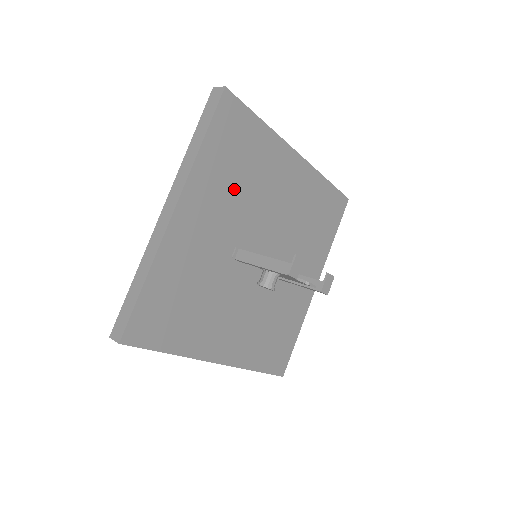
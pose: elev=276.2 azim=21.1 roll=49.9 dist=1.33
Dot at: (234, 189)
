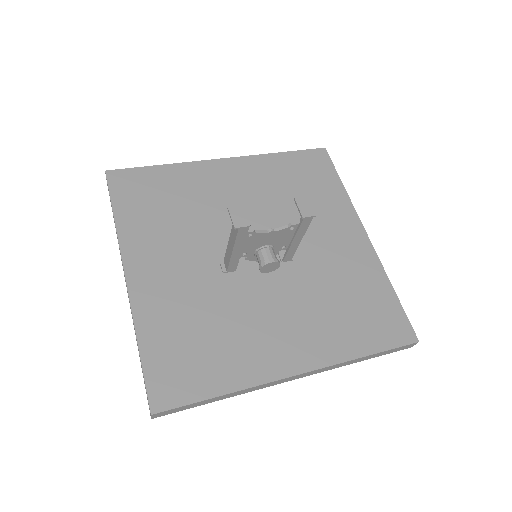
Dot at: (176, 224)
